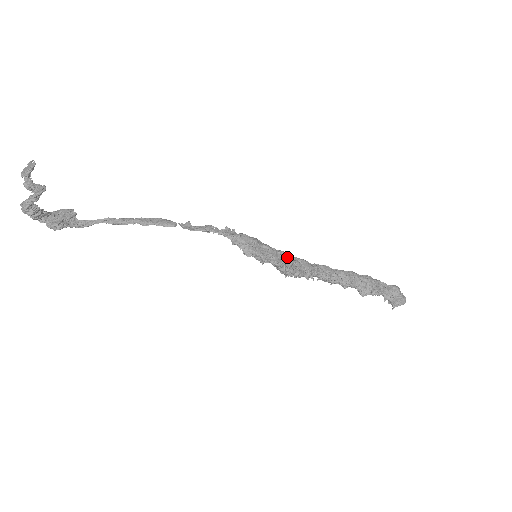
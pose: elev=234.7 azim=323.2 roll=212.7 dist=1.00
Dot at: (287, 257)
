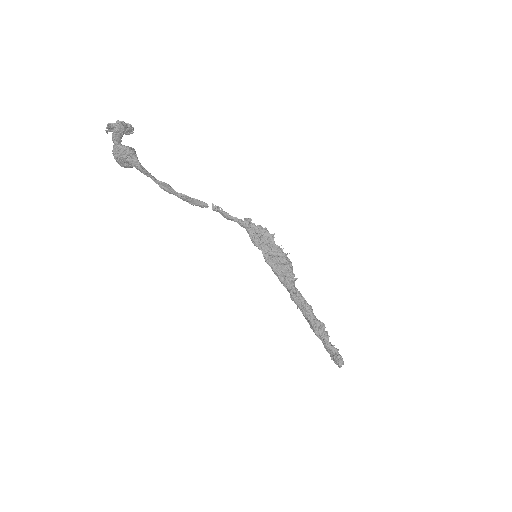
Dot at: occluded
